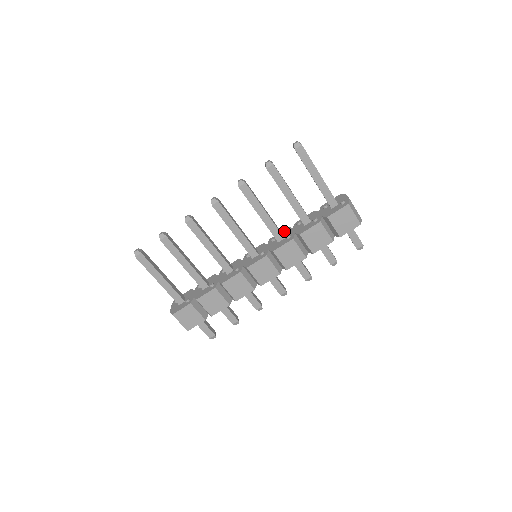
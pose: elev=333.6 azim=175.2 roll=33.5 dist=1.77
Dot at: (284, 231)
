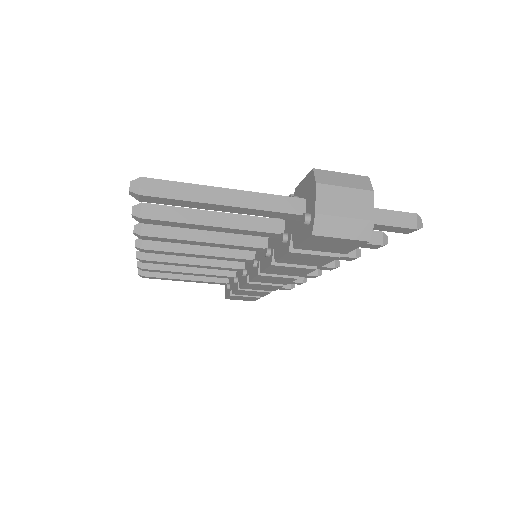
Dot at: occluded
